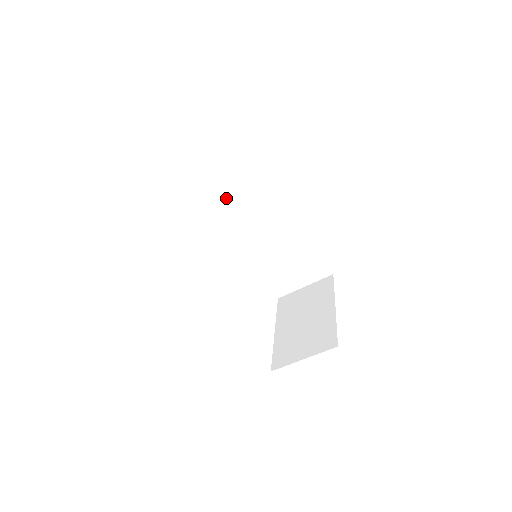
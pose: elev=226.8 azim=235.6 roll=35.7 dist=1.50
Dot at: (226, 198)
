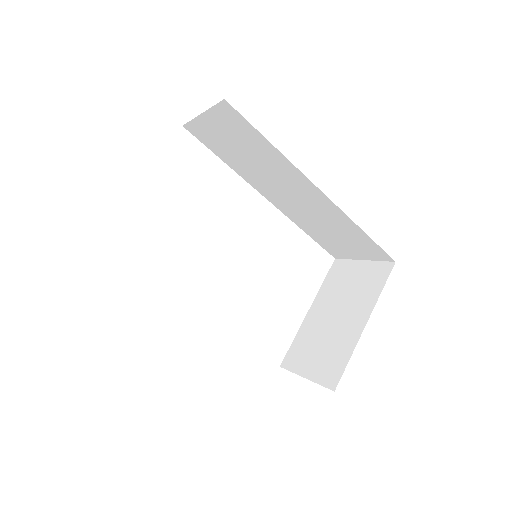
Dot at: (238, 158)
